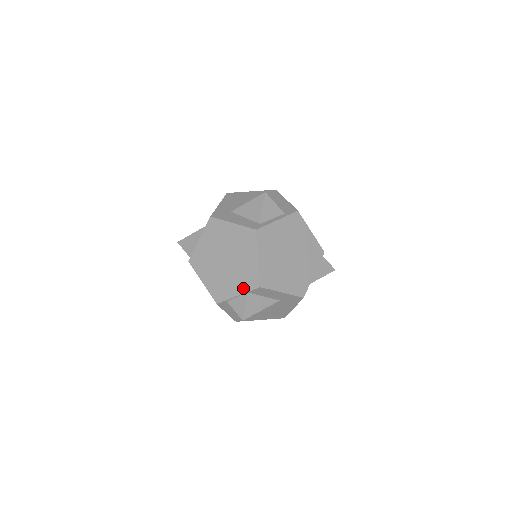
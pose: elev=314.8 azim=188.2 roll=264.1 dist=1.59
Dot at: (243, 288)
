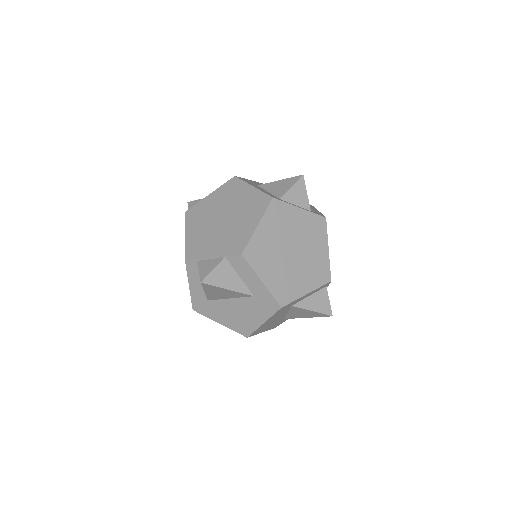
Dot at: (223, 251)
